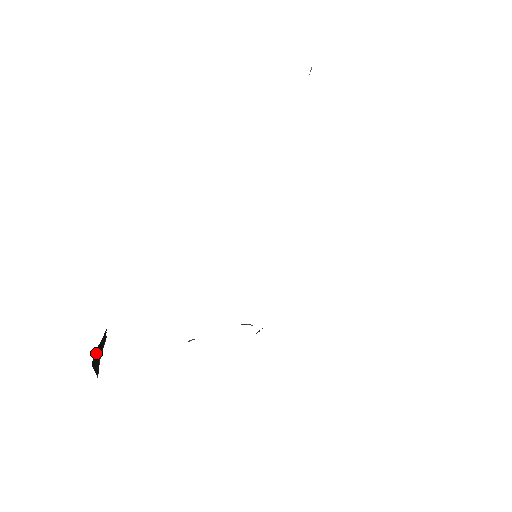
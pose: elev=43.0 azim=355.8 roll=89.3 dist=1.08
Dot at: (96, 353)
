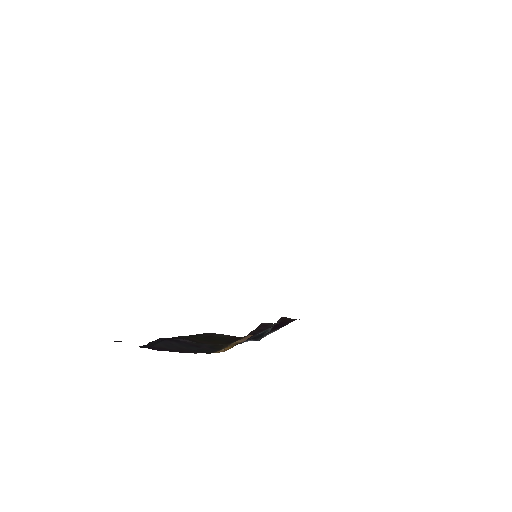
Dot at: occluded
